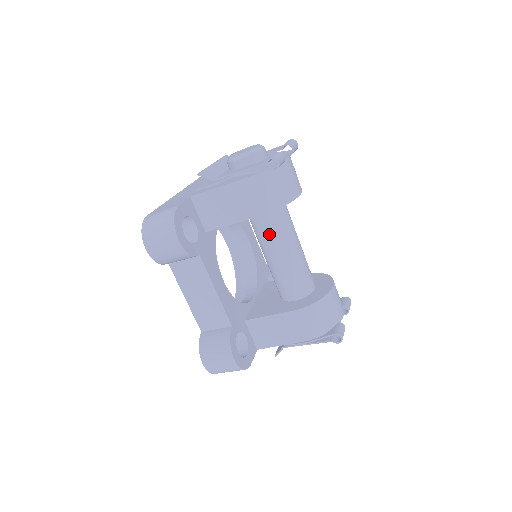
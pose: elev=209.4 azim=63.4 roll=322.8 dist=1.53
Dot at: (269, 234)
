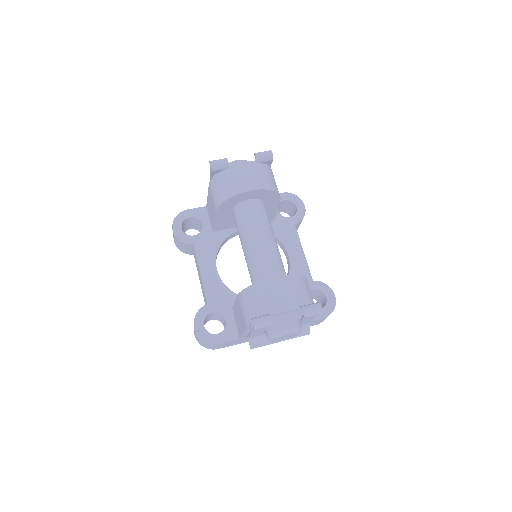
Dot at: (238, 229)
